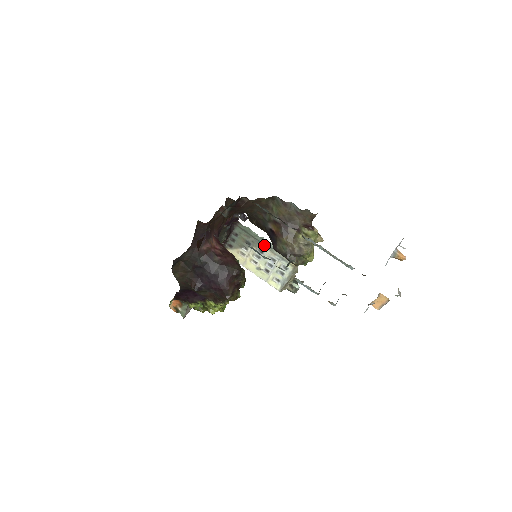
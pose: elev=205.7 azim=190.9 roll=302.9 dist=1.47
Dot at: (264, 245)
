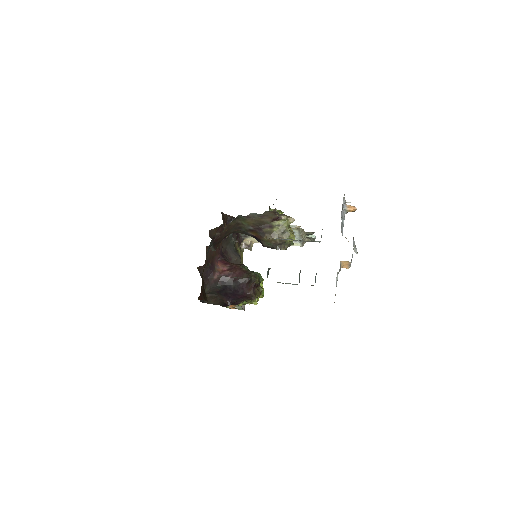
Dot at: occluded
